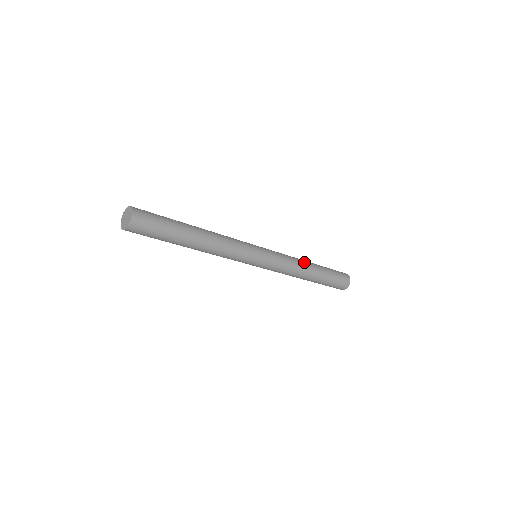
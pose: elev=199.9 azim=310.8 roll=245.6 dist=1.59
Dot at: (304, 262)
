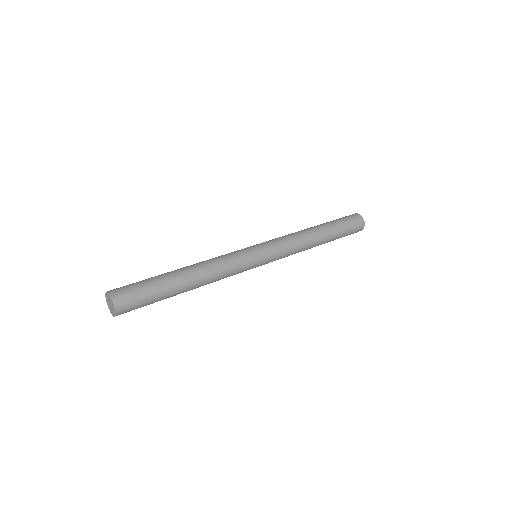
Dot at: (312, 242)
